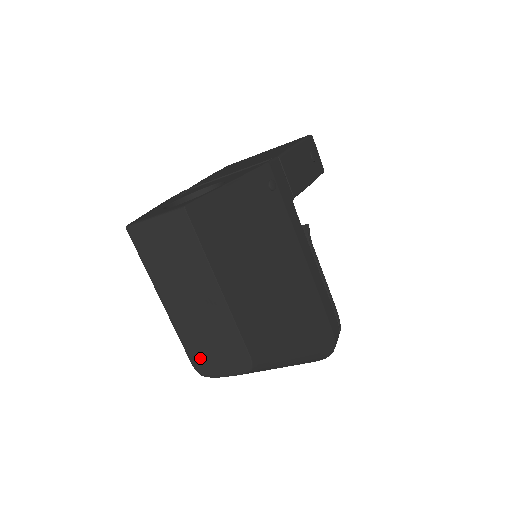
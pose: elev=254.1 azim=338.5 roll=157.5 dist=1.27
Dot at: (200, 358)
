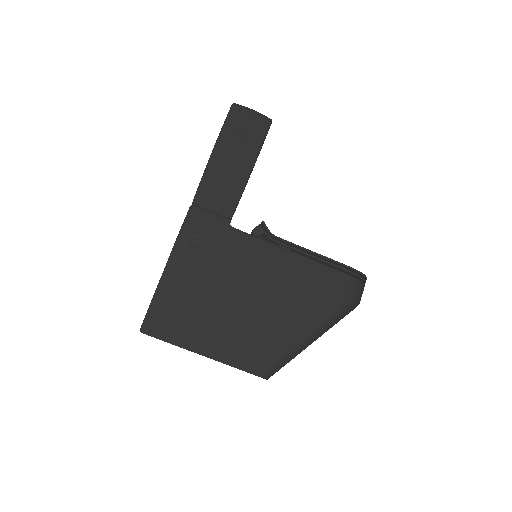
Dot at: occluded
